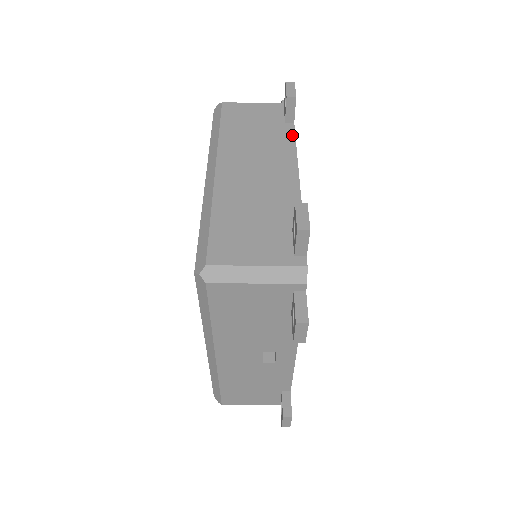
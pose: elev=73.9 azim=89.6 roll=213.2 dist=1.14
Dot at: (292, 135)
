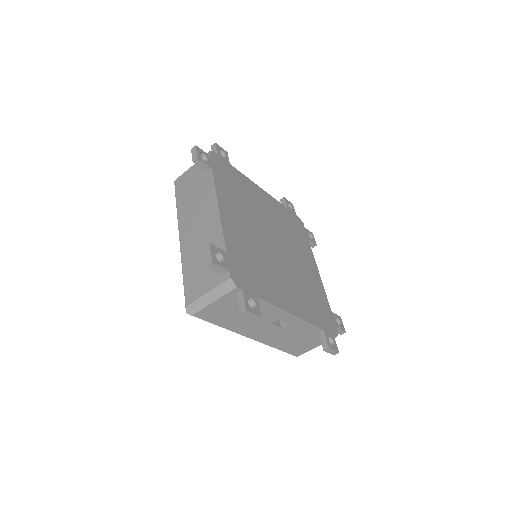
Dot at: (212, 181)
